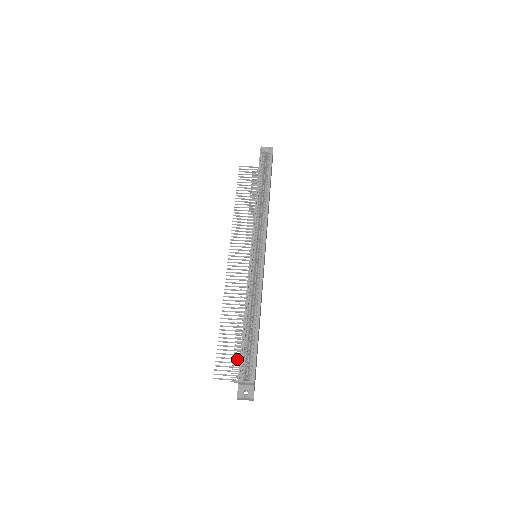
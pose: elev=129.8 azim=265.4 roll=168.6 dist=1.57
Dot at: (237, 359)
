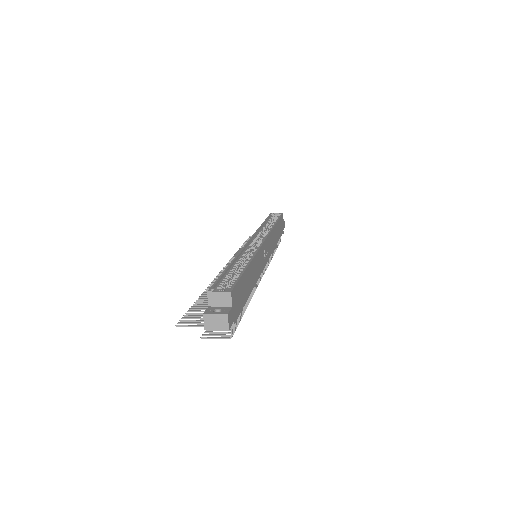
Dot at: occluded
